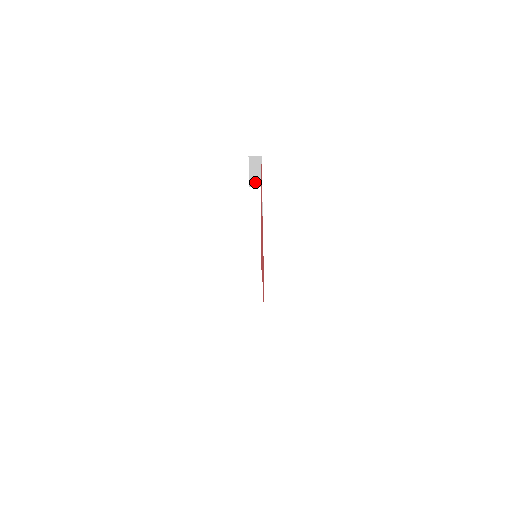
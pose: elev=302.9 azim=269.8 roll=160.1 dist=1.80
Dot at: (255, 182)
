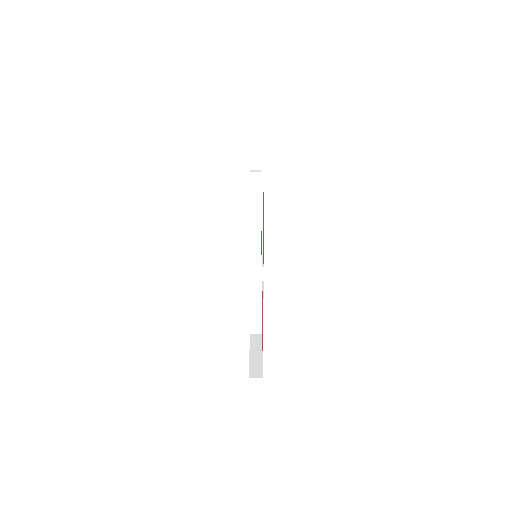
Dot at: occluded
